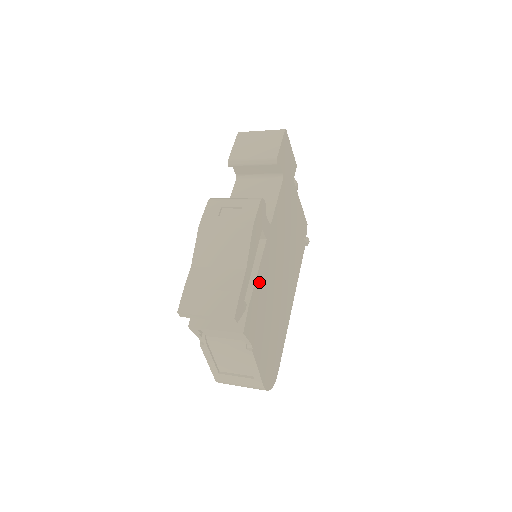
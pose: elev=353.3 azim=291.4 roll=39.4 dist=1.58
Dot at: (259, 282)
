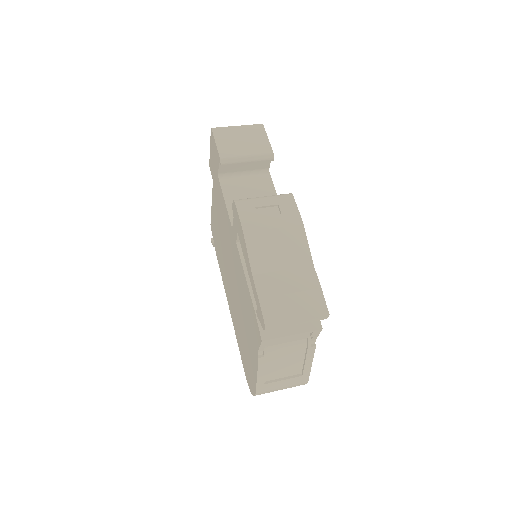
Dot at: occluded
